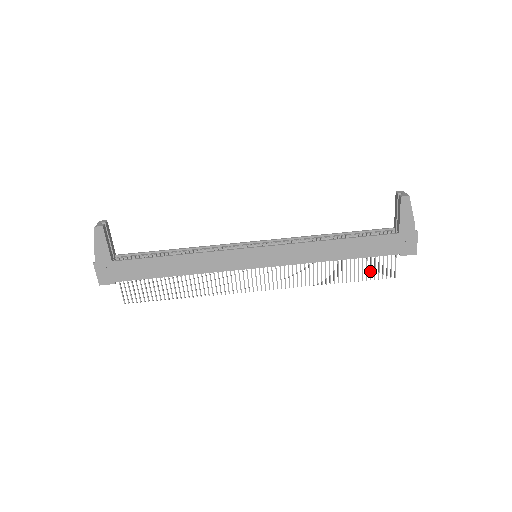
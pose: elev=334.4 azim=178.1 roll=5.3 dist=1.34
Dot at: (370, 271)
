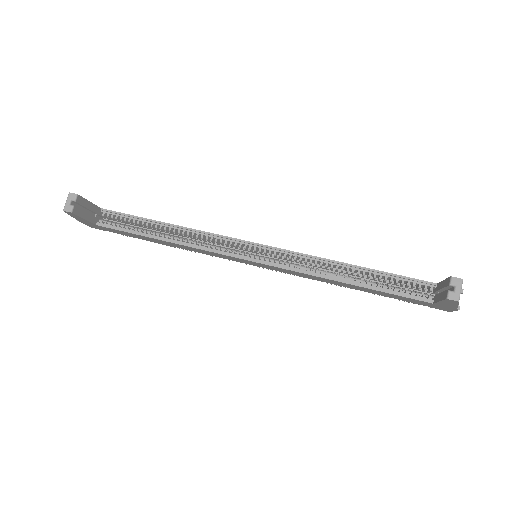
Dot at: occluded
